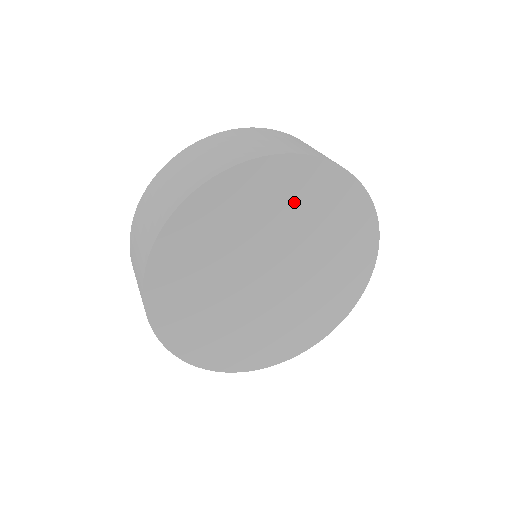
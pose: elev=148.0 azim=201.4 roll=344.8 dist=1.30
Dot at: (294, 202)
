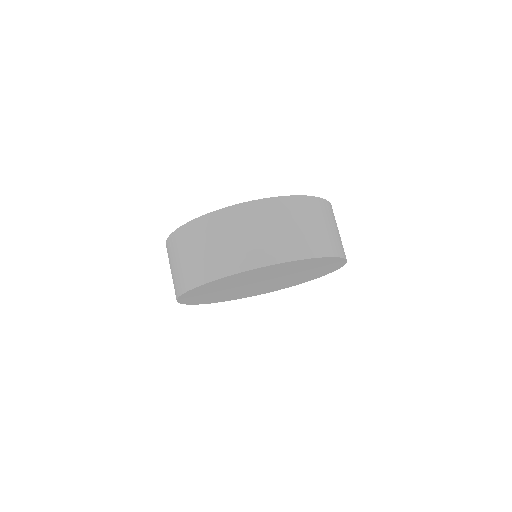
Dot at: (281, 270)
